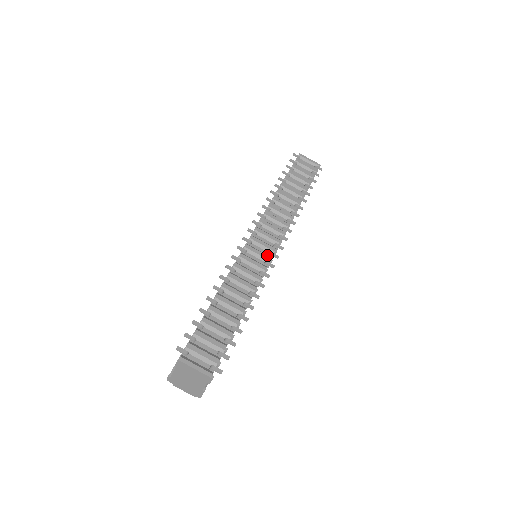
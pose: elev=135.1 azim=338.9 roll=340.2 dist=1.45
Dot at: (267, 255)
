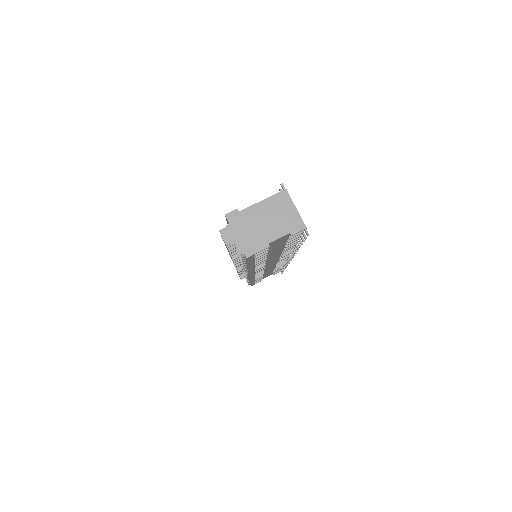
Dot at: occluded
